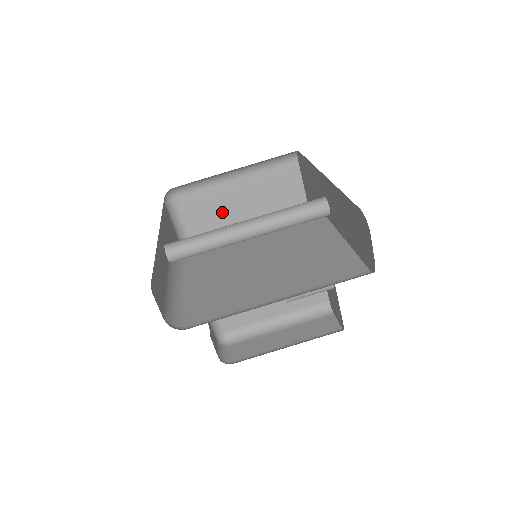
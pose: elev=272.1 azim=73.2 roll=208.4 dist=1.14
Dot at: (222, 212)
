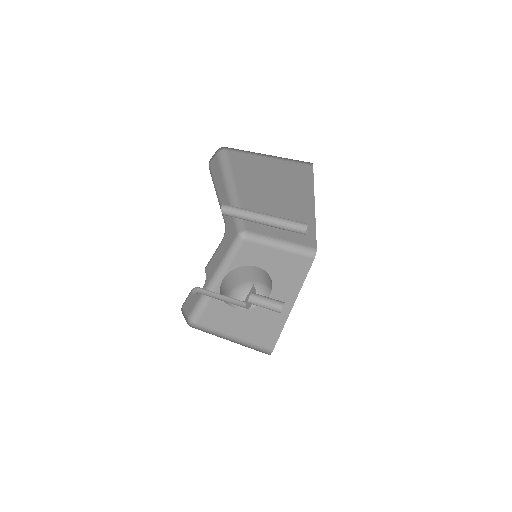
Dot at: (258, 259)
